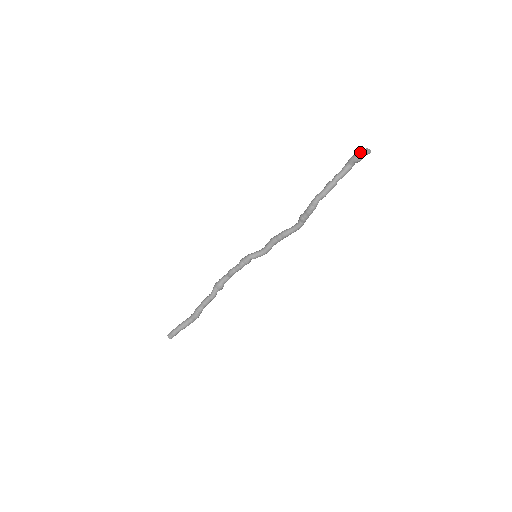
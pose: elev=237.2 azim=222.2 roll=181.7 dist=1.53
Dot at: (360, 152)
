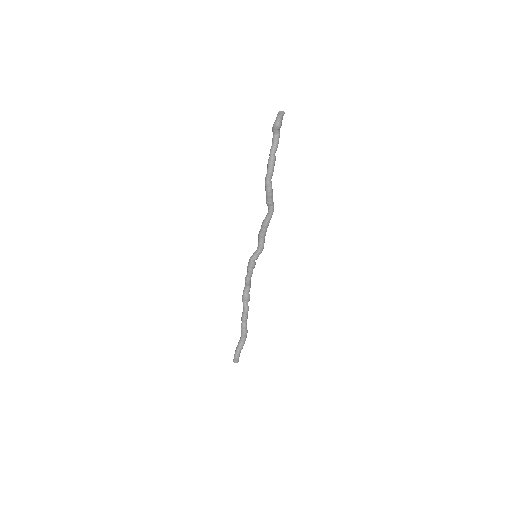
Dot at: (276, 119)
